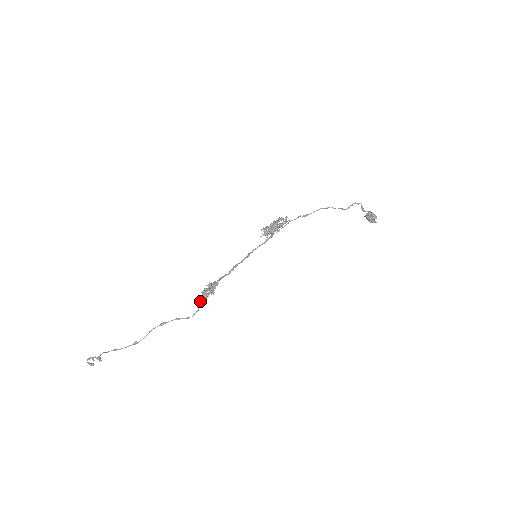
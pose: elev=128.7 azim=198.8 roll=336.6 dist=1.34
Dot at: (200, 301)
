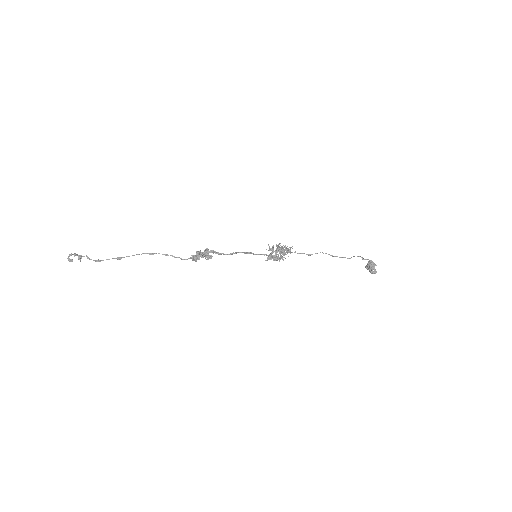
Dot at: (193, 255)
